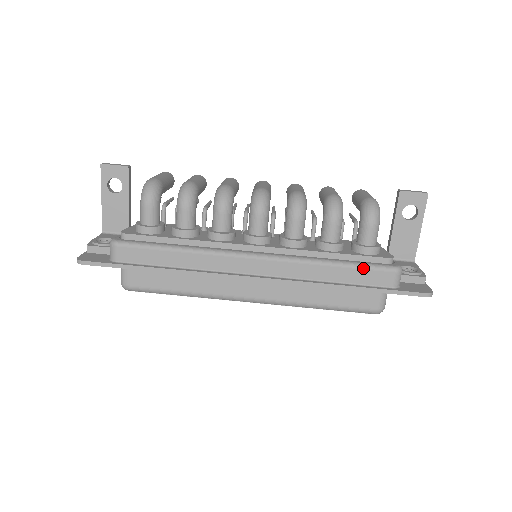
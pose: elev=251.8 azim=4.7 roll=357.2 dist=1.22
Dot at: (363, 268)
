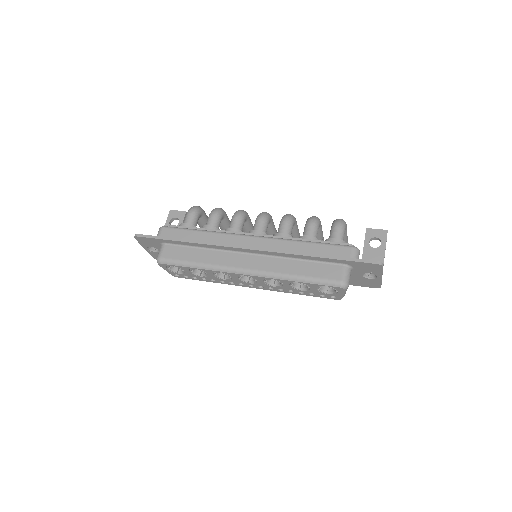
Dot at: (328, 245)
